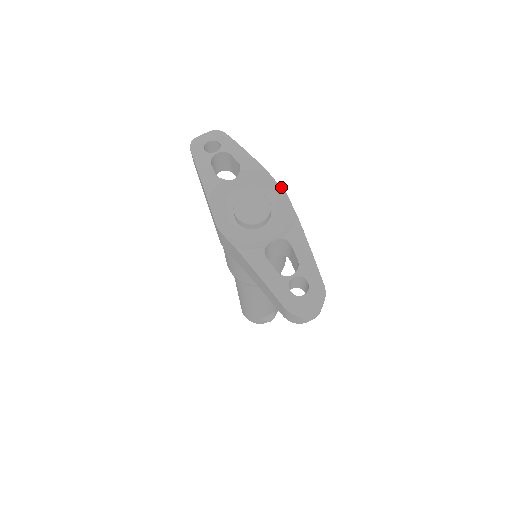
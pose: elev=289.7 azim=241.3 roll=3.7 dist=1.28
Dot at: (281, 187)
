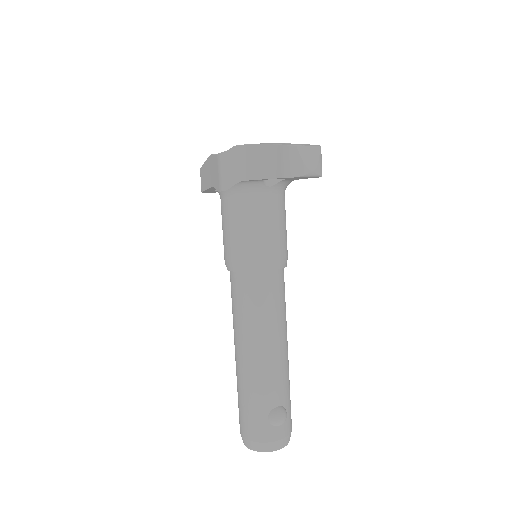
Dot at: occluded
